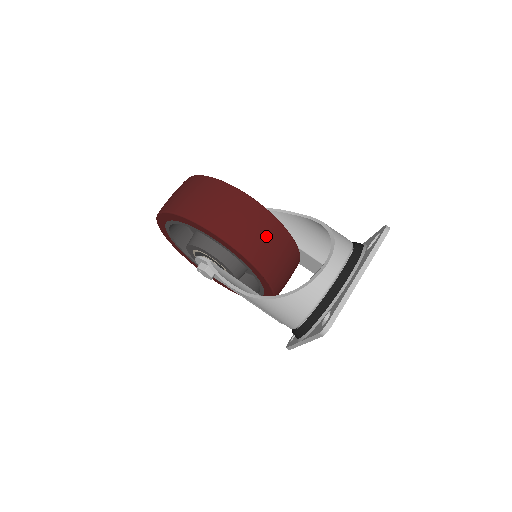
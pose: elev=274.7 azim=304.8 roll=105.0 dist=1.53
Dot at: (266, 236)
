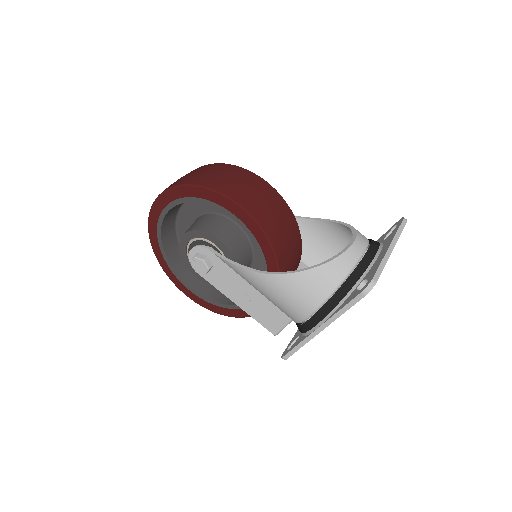
Dot at: (283, 221)
